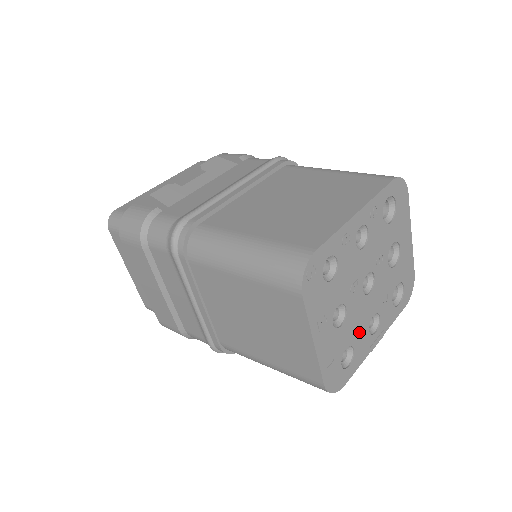
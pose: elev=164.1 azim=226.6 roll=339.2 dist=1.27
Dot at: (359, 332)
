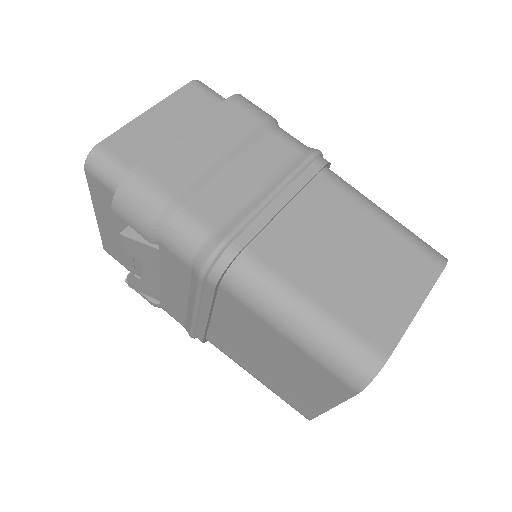
Dot at: occluded
